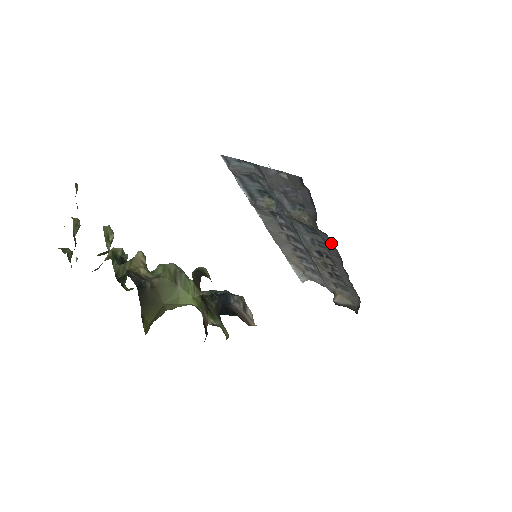
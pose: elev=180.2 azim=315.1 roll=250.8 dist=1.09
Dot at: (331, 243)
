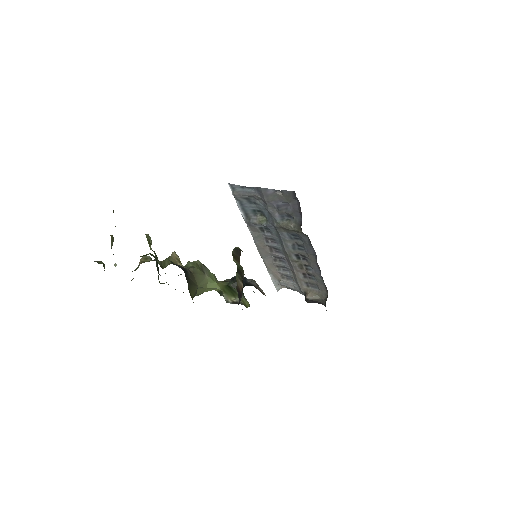
Dot at: (310, 243)
